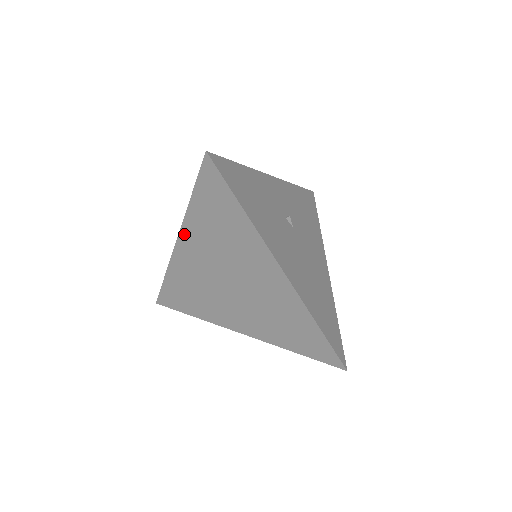
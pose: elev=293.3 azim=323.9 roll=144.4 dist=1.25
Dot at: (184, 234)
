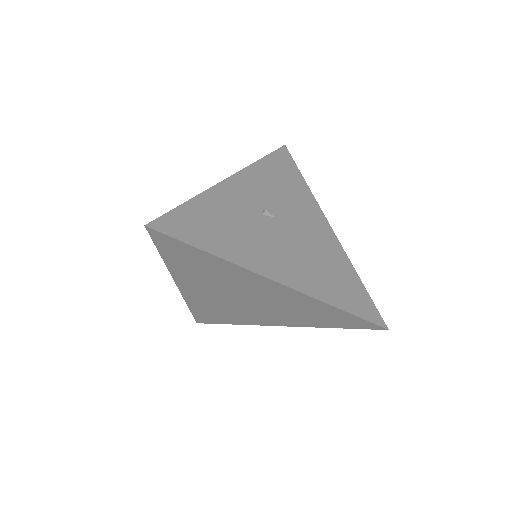
Dot at: (178, 280)
